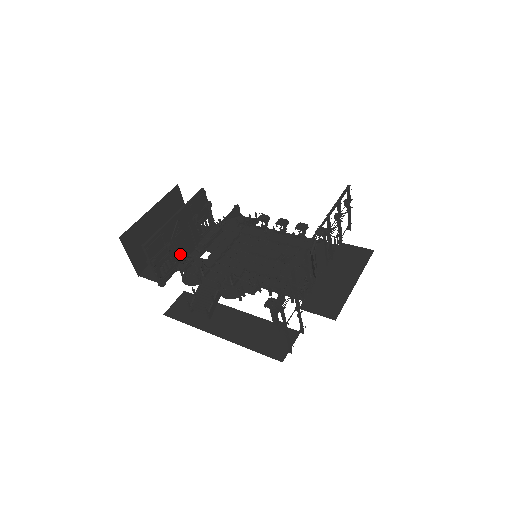
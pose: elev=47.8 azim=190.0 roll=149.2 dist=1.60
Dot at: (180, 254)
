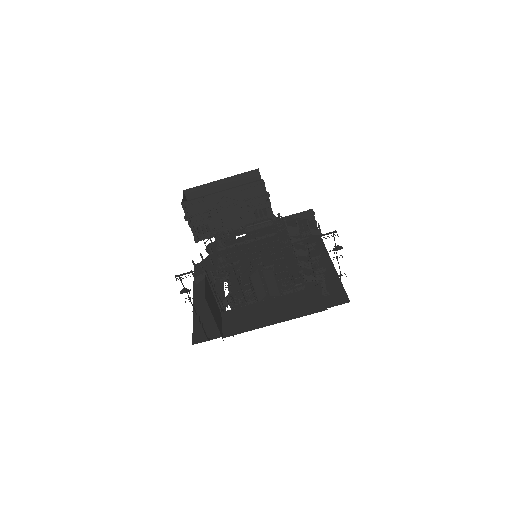
Dot at: (222, 225)
